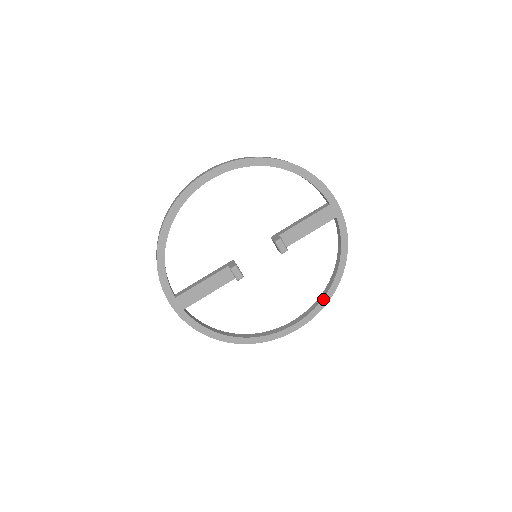
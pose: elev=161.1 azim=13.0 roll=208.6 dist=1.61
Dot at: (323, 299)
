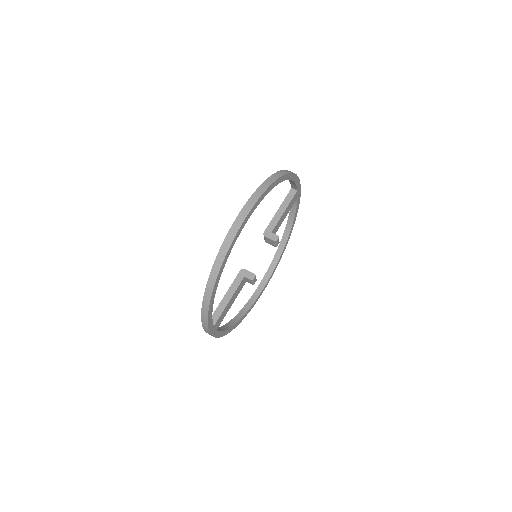
Dot at: (280, 258)
